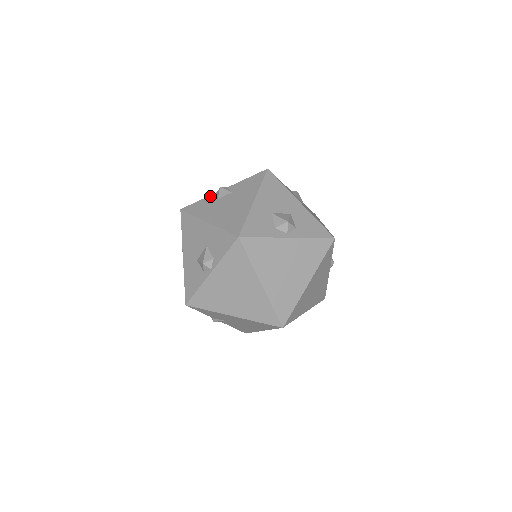
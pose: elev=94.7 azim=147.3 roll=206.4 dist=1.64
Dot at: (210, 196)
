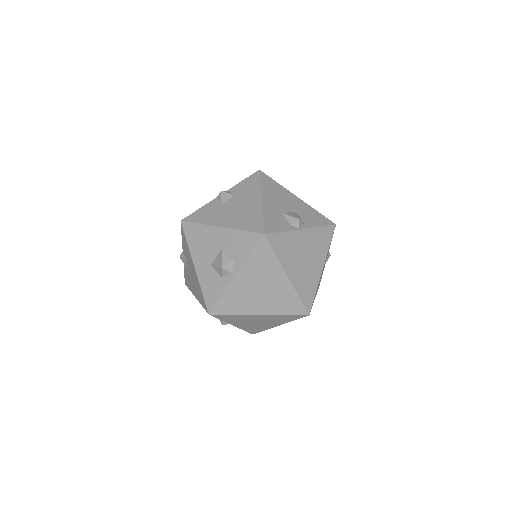
Dot at: (184, 266)
